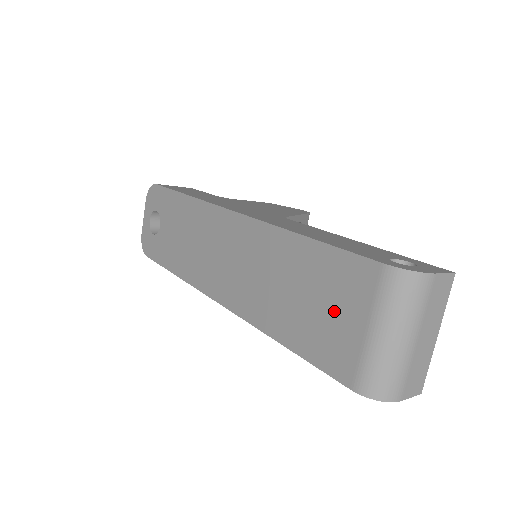
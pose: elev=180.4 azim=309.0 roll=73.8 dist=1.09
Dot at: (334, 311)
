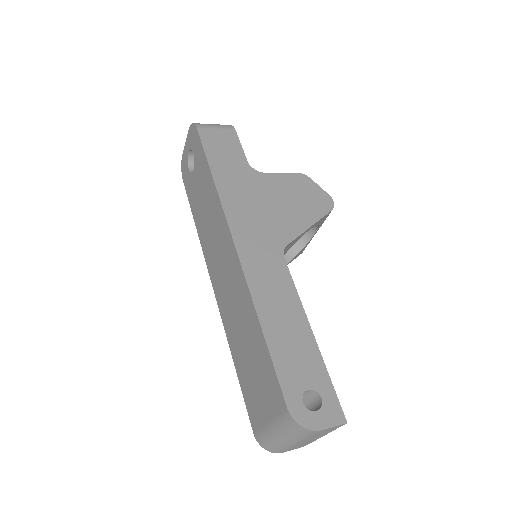
Dot at: (260, 390)
